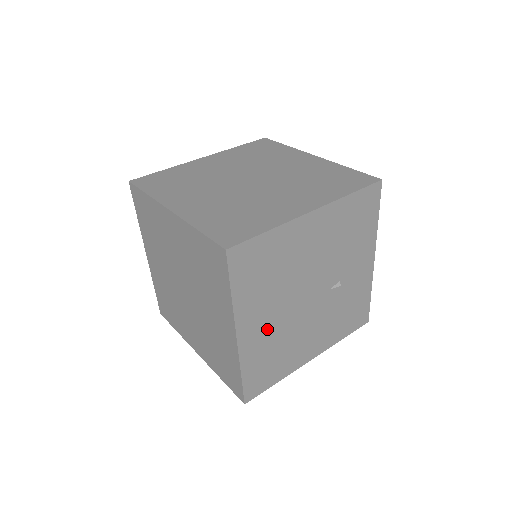
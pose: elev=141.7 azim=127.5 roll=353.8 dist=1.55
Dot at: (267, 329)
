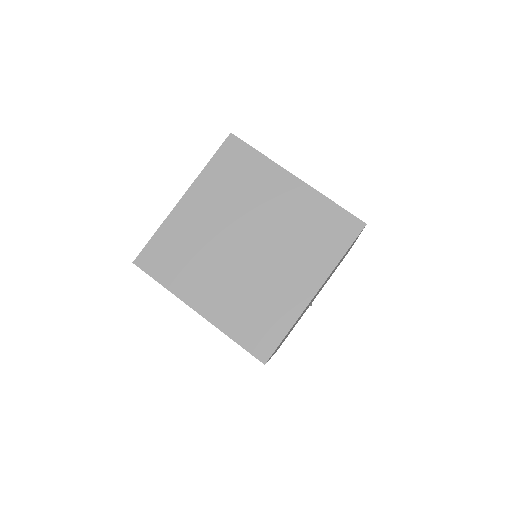
Dot at: occluded
